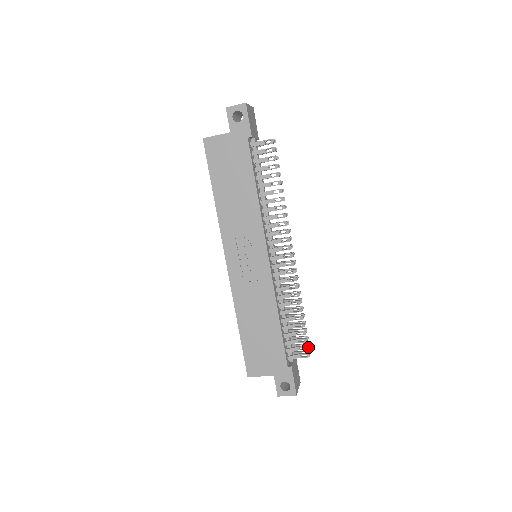
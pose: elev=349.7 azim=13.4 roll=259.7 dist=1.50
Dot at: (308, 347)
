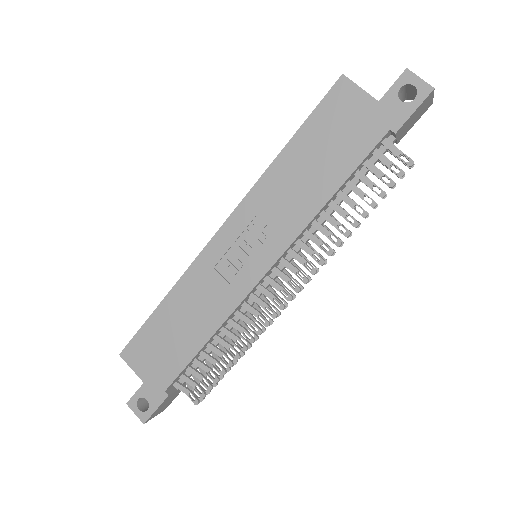
Dot at: (205, 396)
